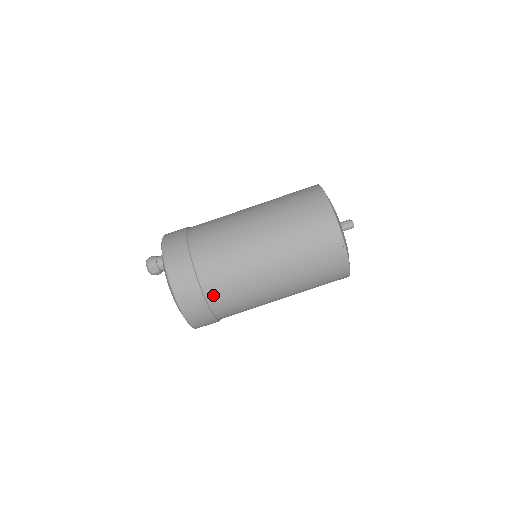
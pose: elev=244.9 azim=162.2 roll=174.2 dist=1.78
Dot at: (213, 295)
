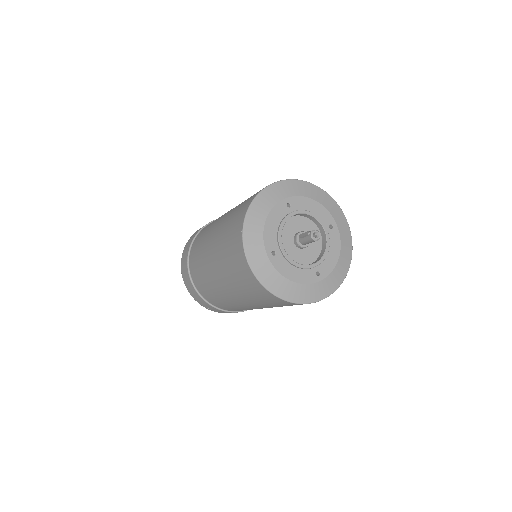
Dot at: (223, 308)
